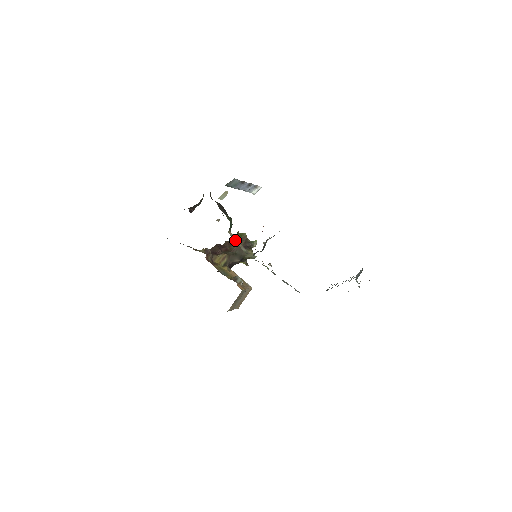
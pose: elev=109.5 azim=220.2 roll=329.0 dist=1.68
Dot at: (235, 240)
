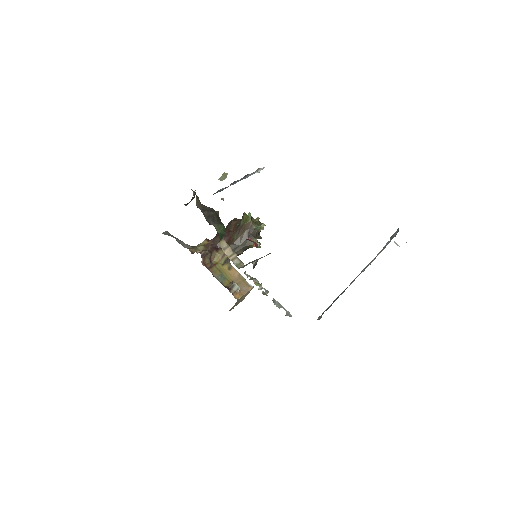
Dot at: (227, 252)
